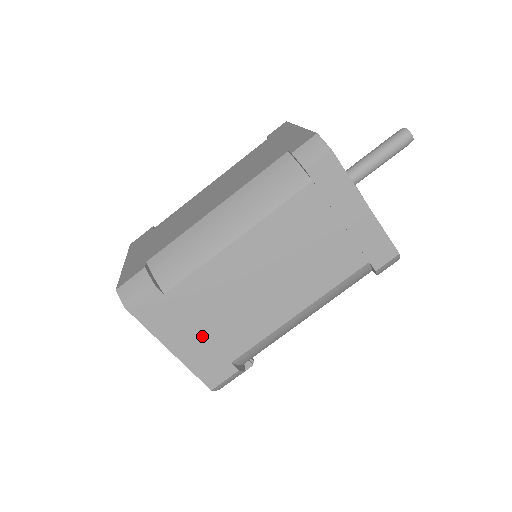
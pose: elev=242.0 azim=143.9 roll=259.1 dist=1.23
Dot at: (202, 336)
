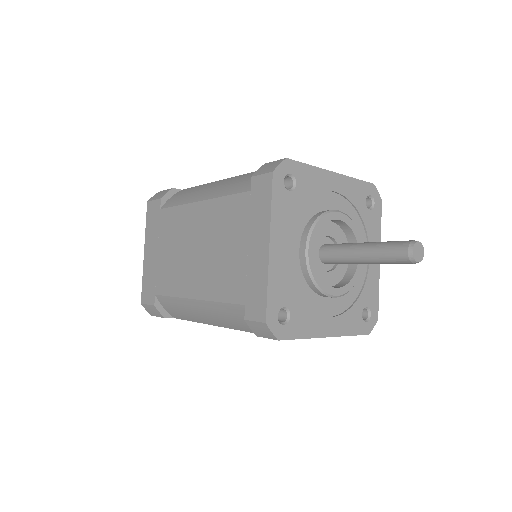
Dot at: occluded
